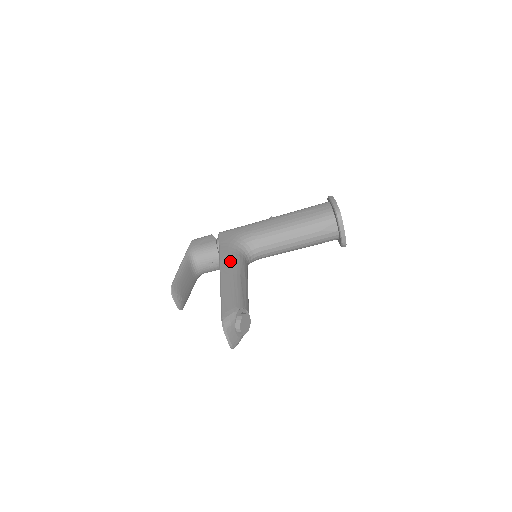
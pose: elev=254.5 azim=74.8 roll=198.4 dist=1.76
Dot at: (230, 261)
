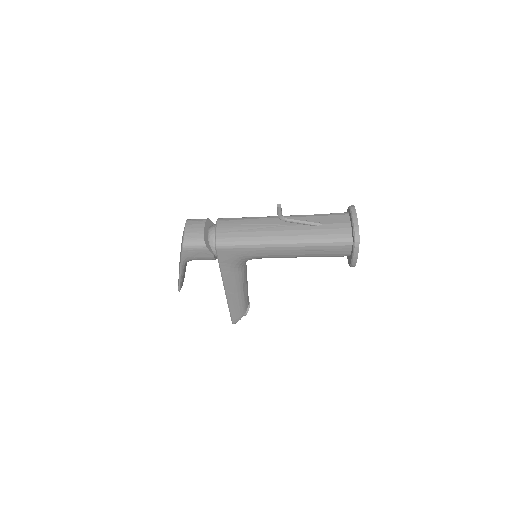
Dot at: (234, 283)
